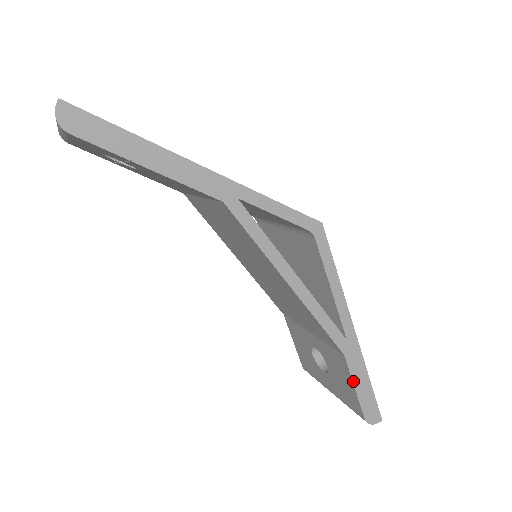
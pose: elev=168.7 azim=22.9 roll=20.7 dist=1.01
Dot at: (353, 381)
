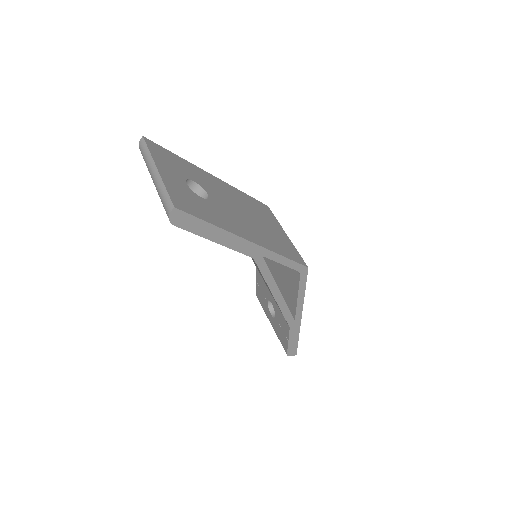
Dot at: (289, 338)
